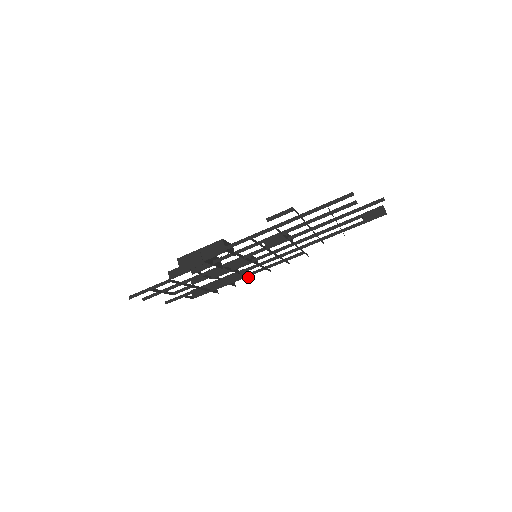
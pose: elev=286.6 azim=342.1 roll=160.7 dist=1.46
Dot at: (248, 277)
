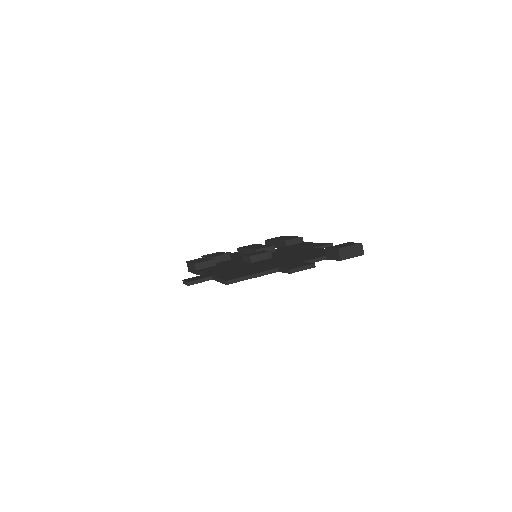
Dot at: occluded
